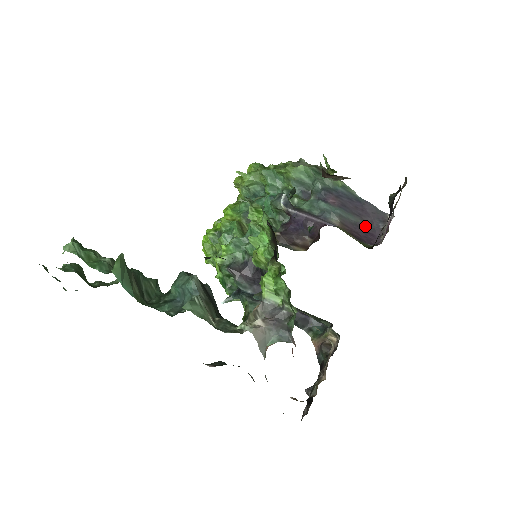
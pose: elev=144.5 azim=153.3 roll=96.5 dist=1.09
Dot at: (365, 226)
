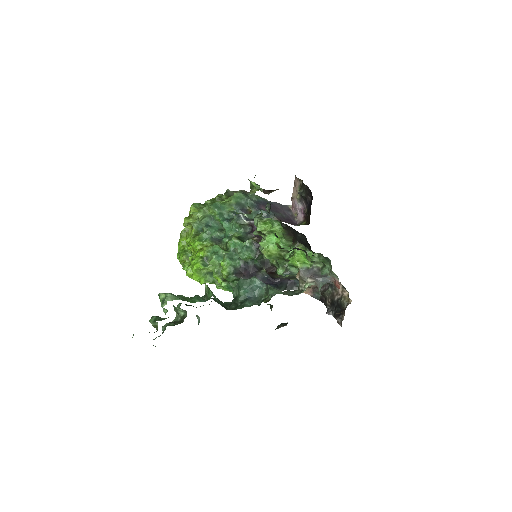
Dot at: (284, 217)
